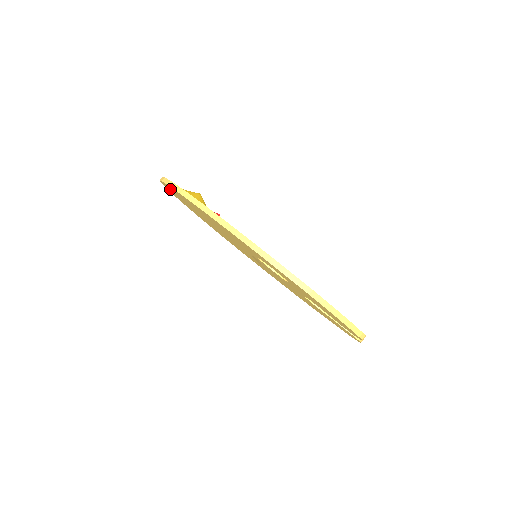
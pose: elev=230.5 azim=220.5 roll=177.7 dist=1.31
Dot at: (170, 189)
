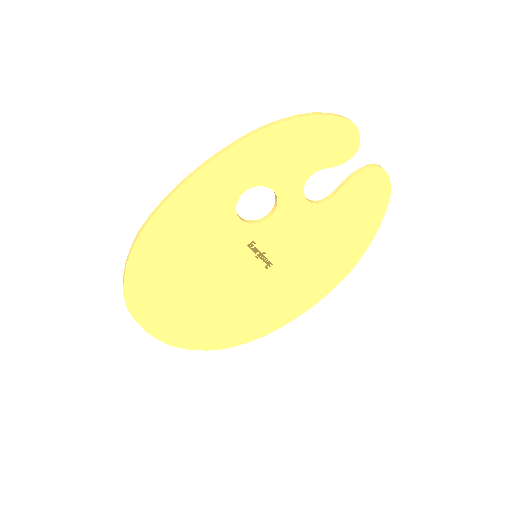
Dot at: (141, 303)
